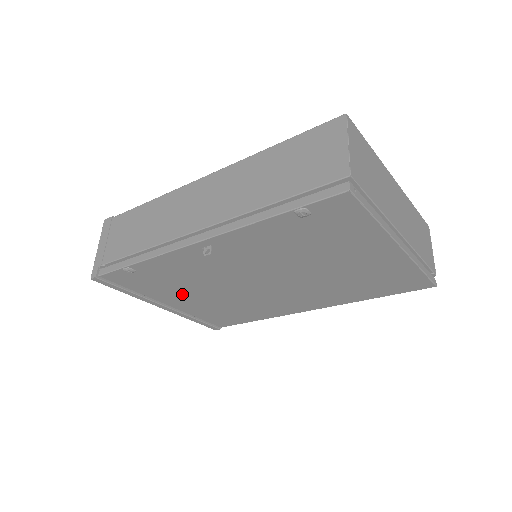
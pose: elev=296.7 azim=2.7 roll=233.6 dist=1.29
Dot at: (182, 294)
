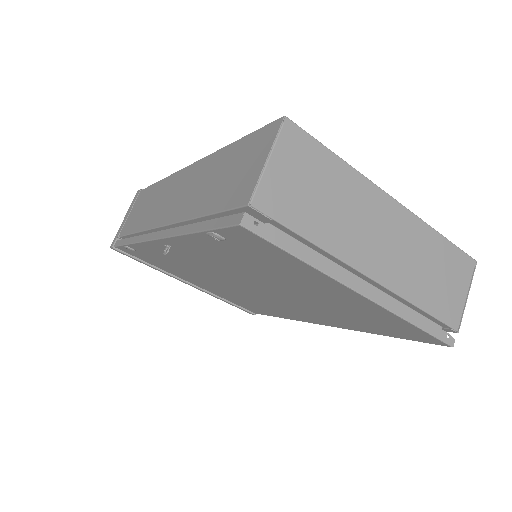
Dot at: (192, 278)
